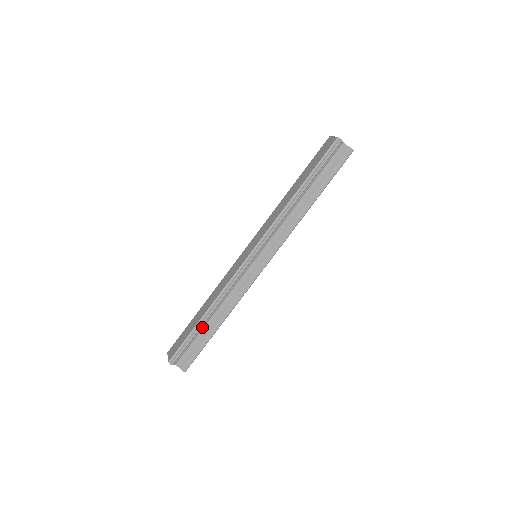
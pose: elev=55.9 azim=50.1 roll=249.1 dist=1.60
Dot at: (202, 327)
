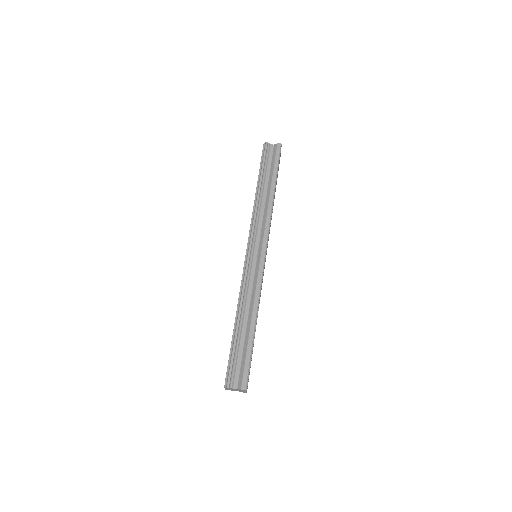
Dot at: (239, 336)
